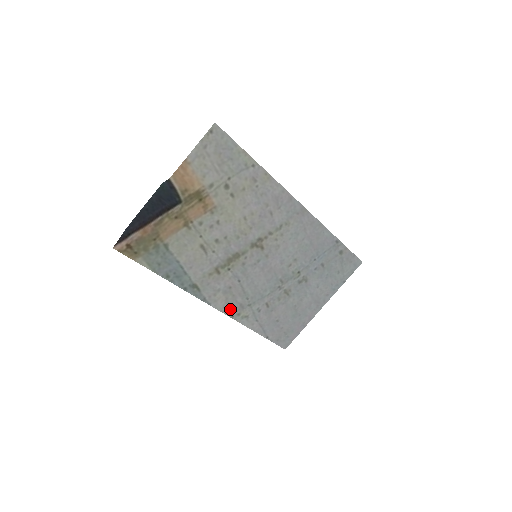
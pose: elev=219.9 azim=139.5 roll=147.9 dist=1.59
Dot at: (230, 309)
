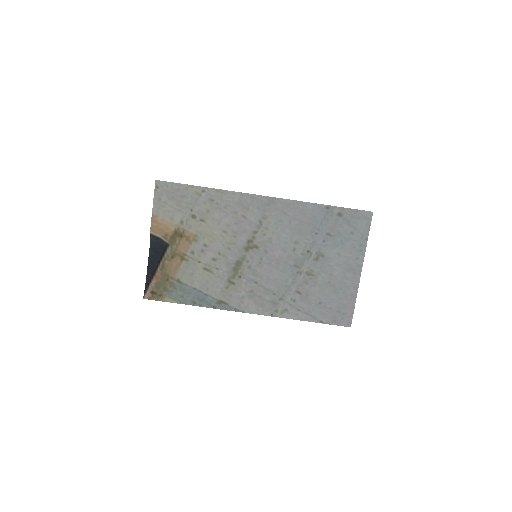
Dot at: (265, 309)
